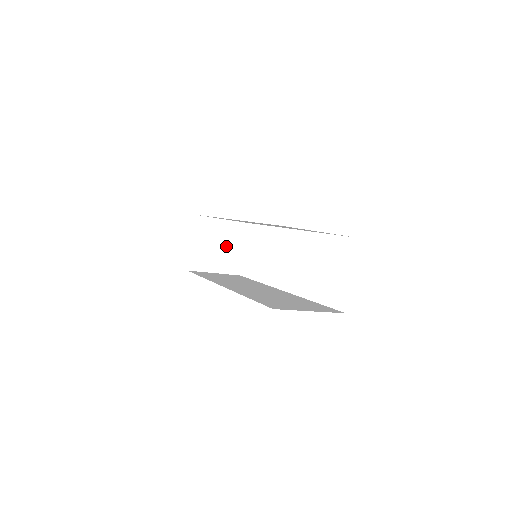
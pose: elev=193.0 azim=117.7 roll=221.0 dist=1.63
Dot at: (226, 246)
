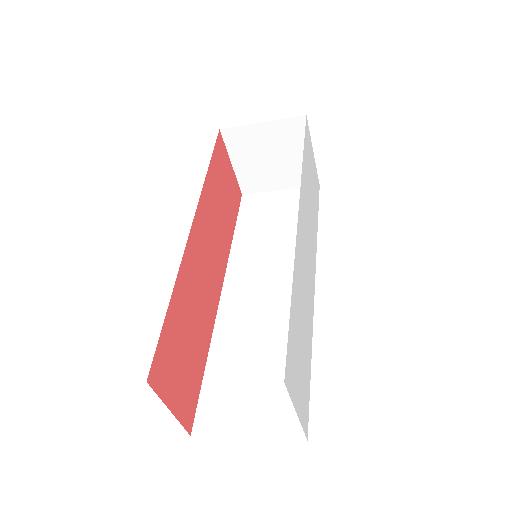
Dot at: (284, 155)
